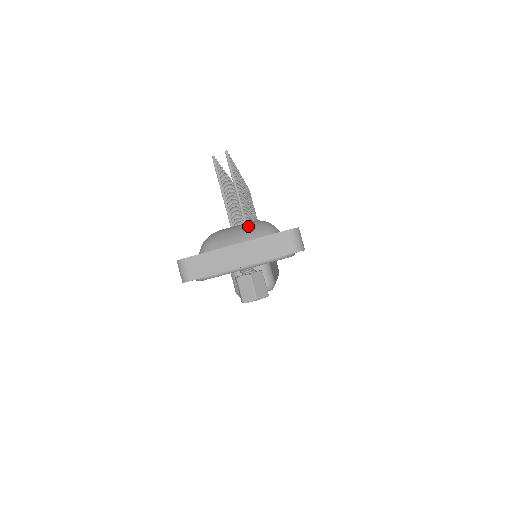
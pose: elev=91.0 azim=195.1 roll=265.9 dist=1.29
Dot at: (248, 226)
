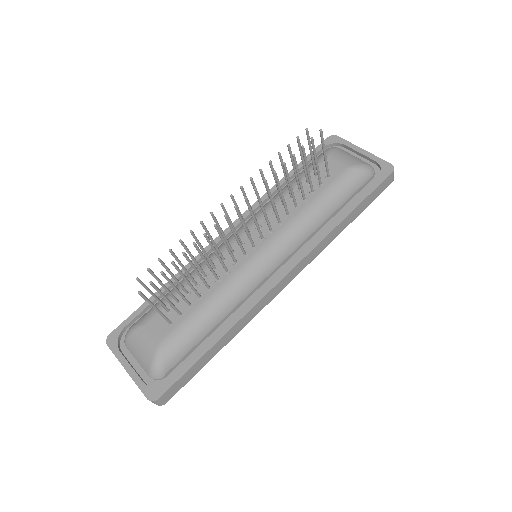
Dot at: (146, 354)
